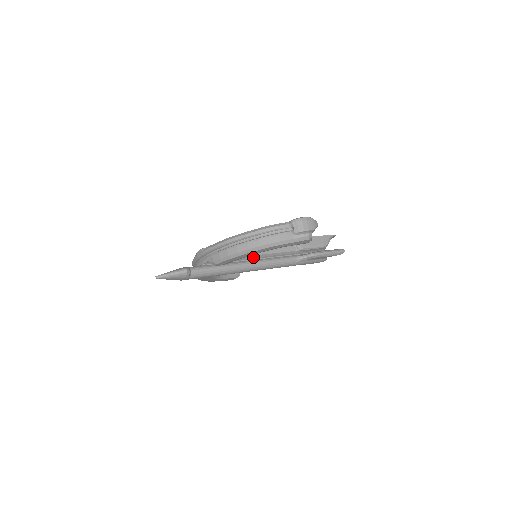
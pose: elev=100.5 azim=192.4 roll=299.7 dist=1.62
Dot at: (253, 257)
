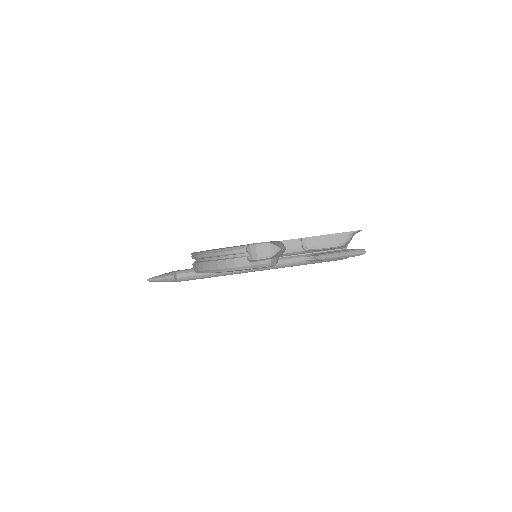
Dot at: occluded
